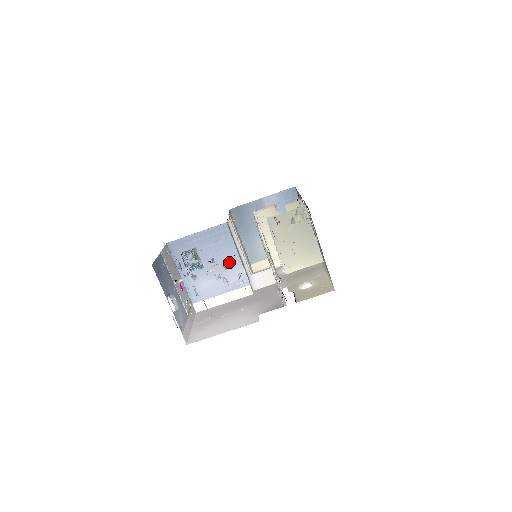
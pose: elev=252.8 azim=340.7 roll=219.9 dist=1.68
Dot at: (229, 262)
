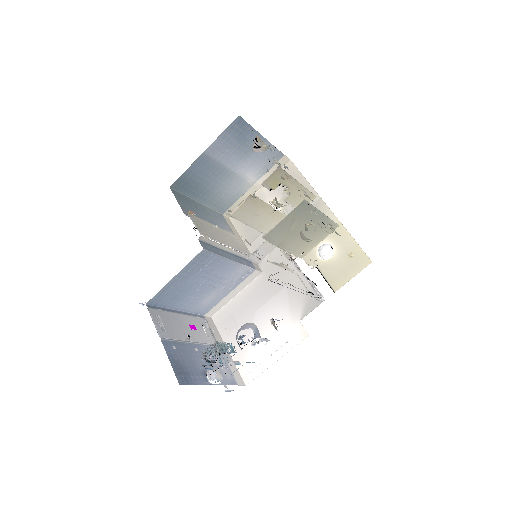
Dot at: (225, 271)
